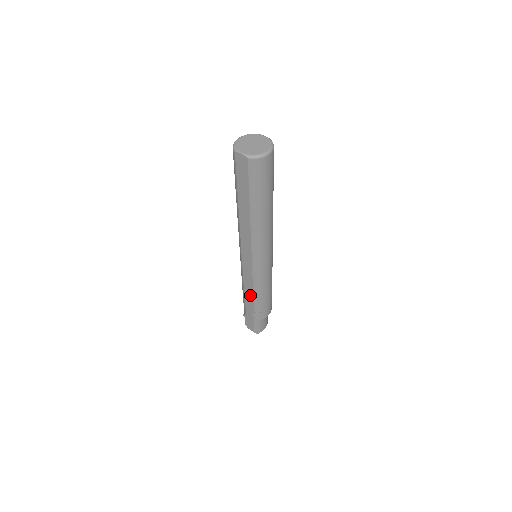
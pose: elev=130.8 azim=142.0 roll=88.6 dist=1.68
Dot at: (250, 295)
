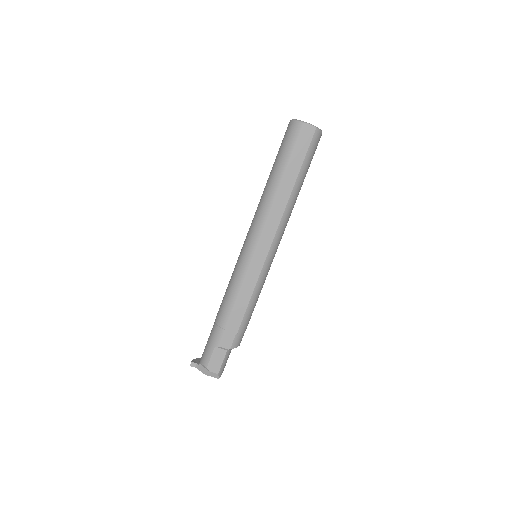
Dot at: (243, 305)
